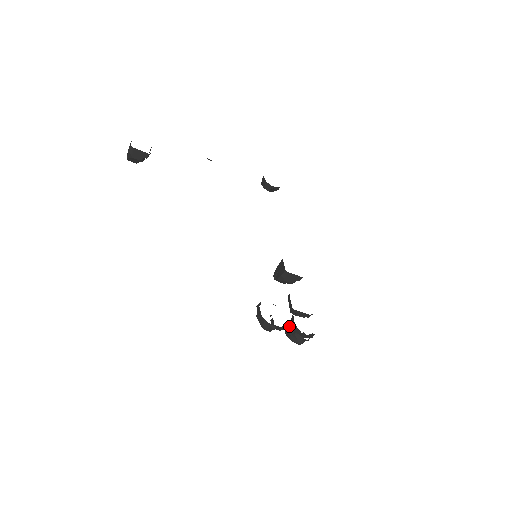
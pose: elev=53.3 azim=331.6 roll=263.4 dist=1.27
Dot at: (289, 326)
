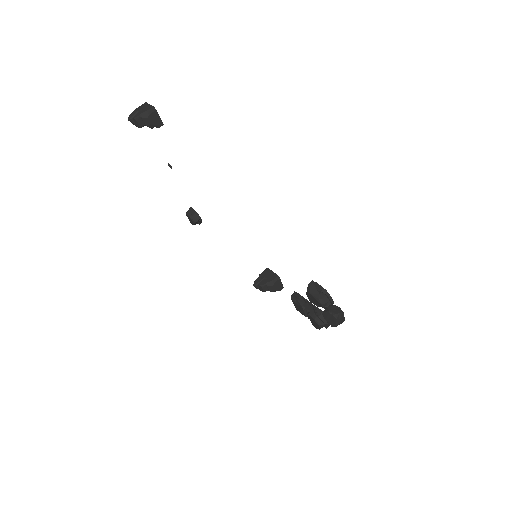
Dot at: (335, 306)
